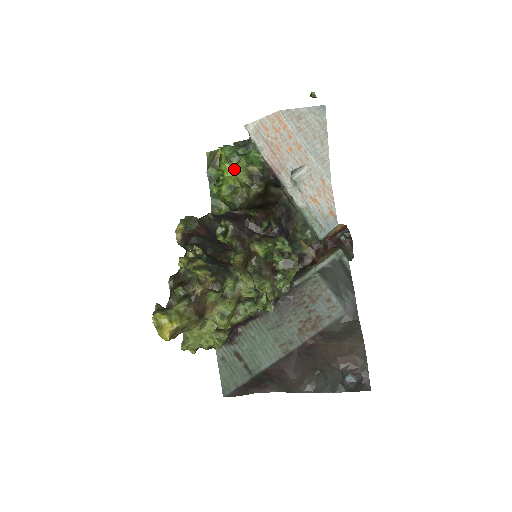
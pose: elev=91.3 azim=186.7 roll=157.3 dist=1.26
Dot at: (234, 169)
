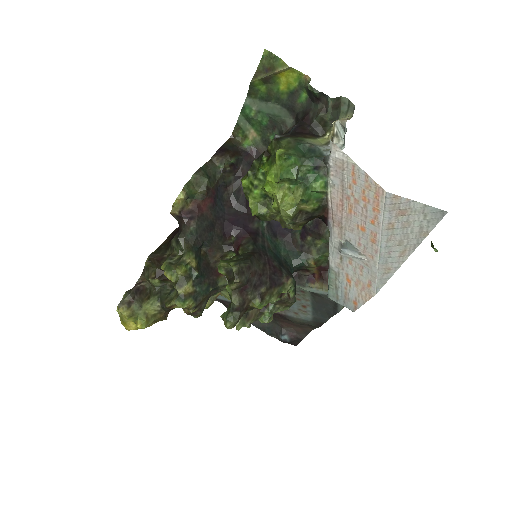
Dot at: (281, 194)
